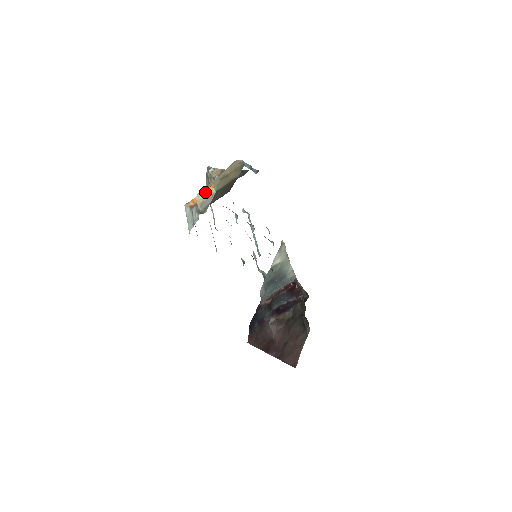
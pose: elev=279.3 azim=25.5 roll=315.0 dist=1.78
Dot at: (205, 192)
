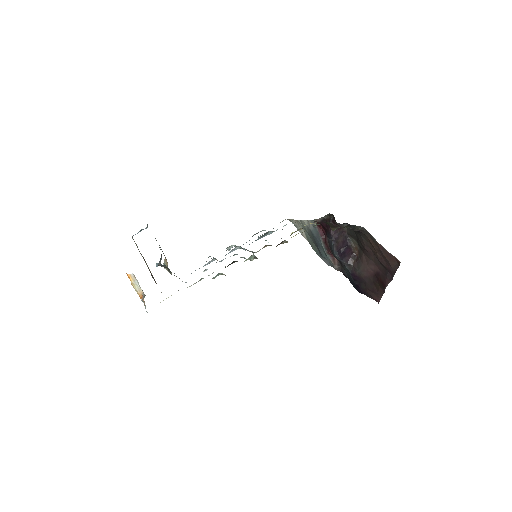
Dot at: (132, 284)
